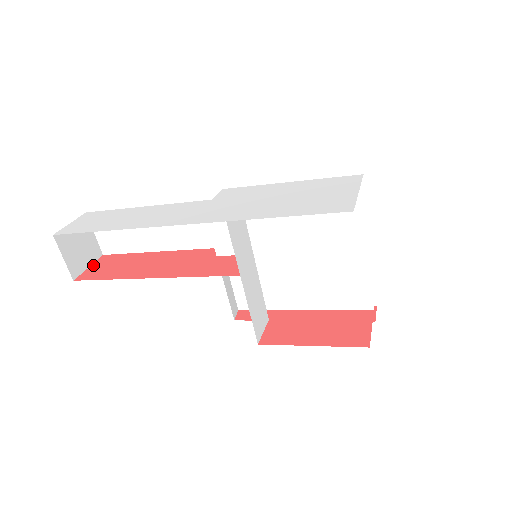
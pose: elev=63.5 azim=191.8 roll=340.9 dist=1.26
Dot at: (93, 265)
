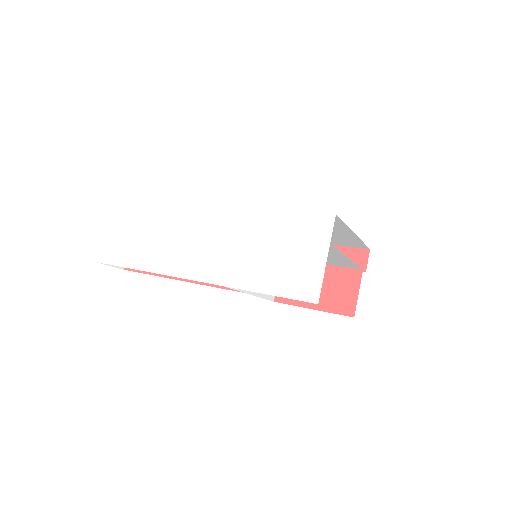
Dot at: occluded
